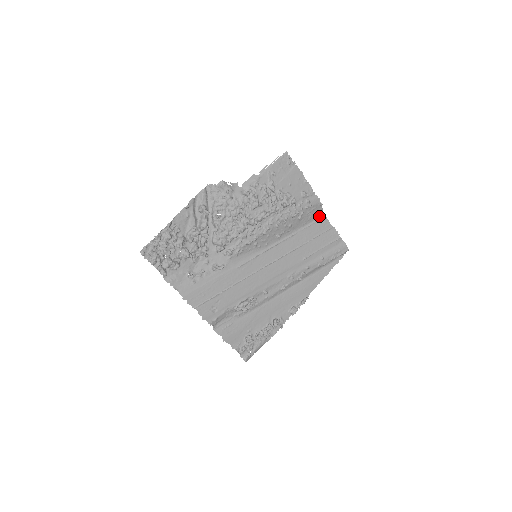
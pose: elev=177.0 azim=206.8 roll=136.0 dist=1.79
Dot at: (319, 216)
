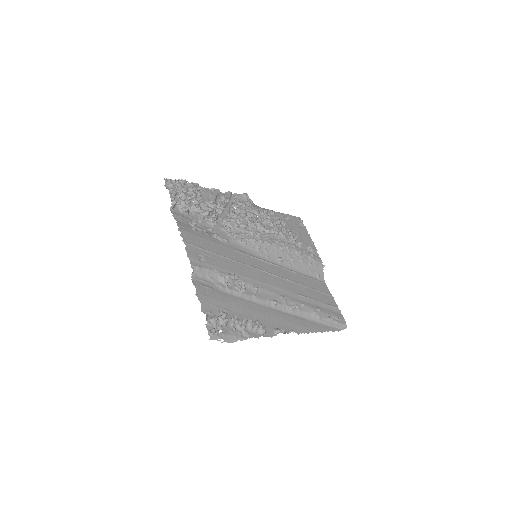
Dot at: (320, 279)
